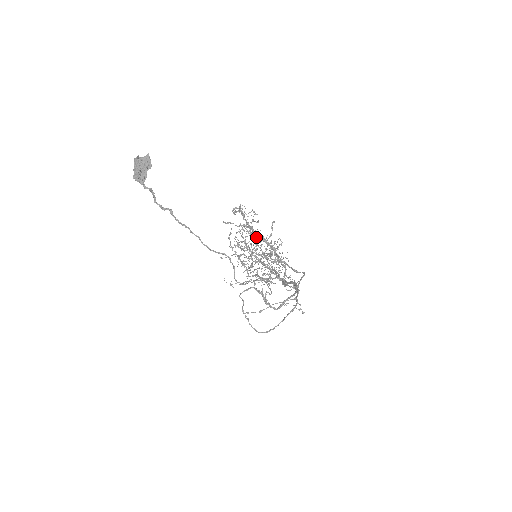
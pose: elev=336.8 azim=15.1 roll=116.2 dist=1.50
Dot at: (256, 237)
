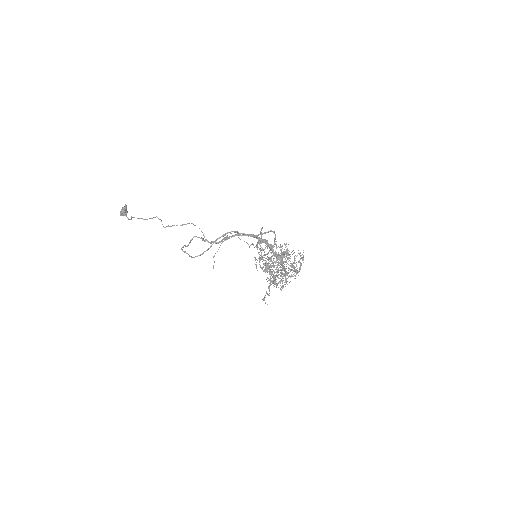
Dot at: (256, 247)
